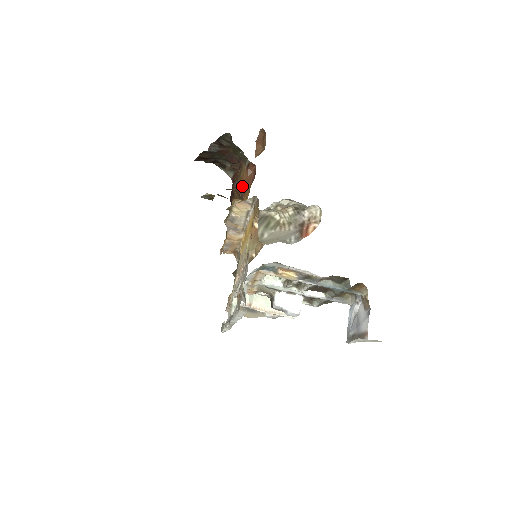
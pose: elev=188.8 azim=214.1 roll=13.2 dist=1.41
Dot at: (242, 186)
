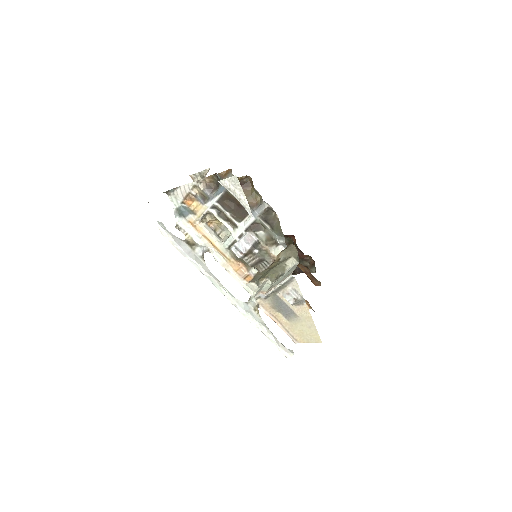
Dot at: occluded
